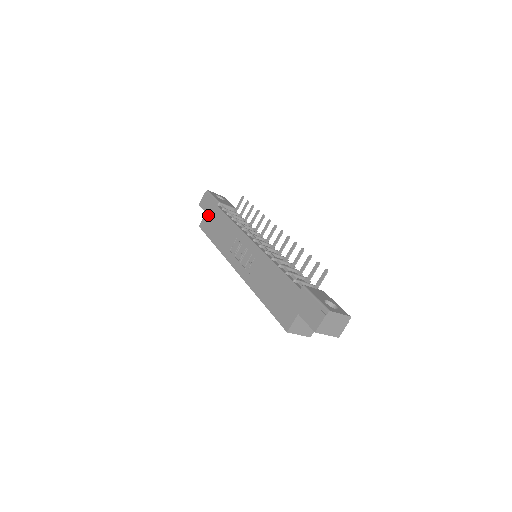
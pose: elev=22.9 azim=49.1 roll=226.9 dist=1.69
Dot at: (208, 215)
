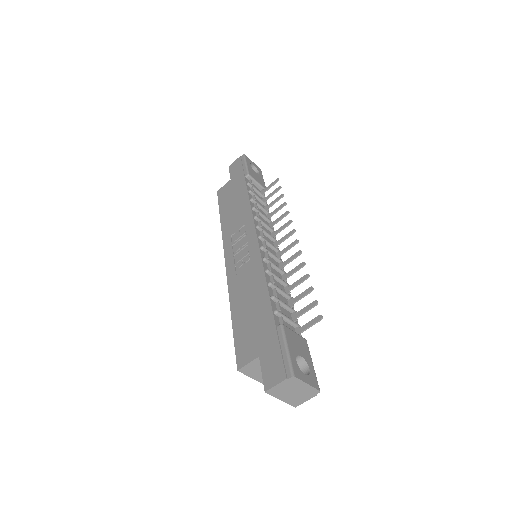
Dot at: (231, 183)
